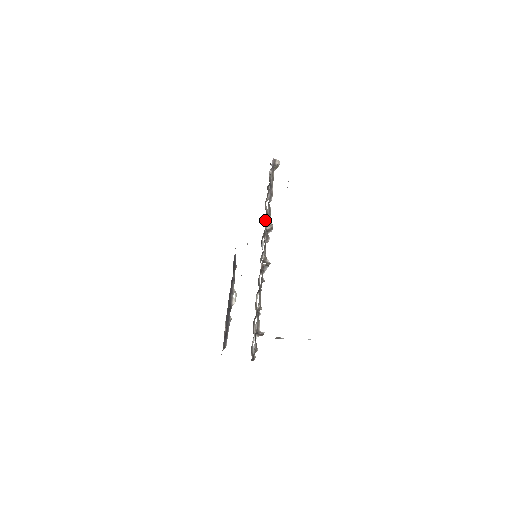
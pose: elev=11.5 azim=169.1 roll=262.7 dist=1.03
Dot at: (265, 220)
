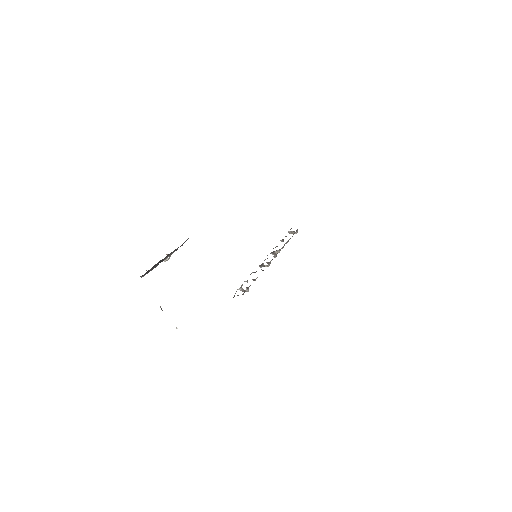
Dot at: (275, 247)
